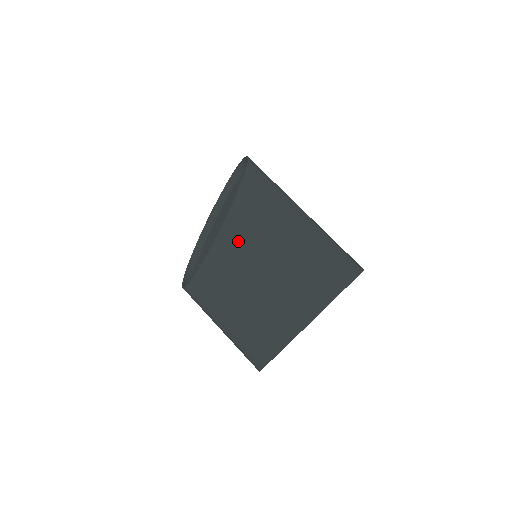
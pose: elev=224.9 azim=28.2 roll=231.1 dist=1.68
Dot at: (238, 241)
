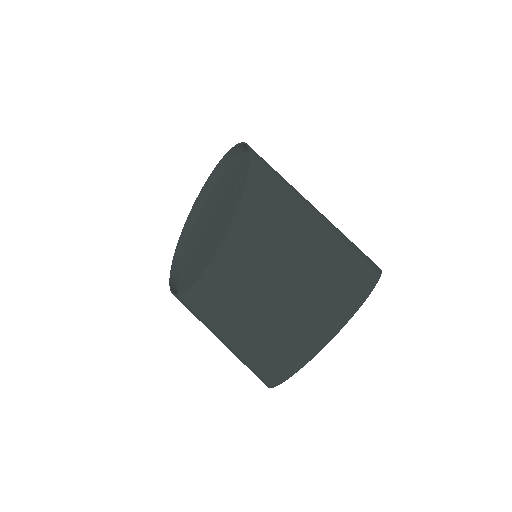
Dot at: (251, 239)
